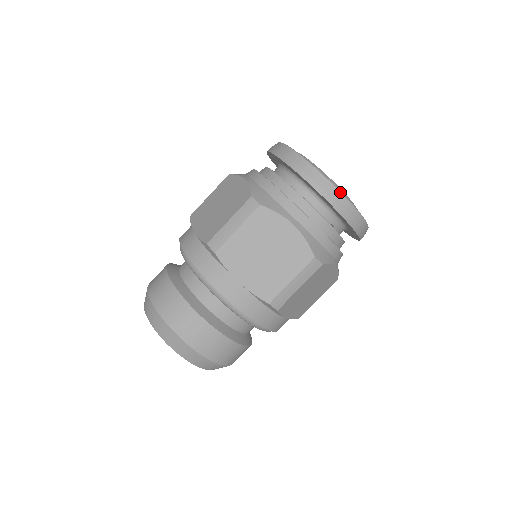
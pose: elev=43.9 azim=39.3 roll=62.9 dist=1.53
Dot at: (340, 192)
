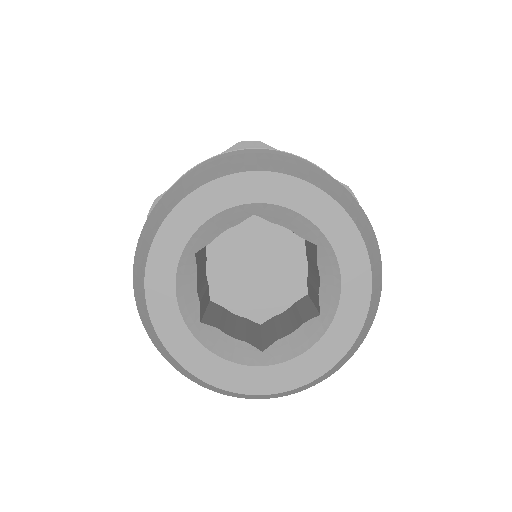
Dot at: occluded
